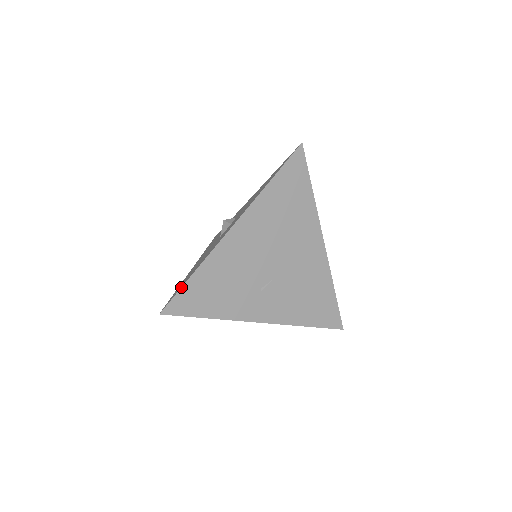
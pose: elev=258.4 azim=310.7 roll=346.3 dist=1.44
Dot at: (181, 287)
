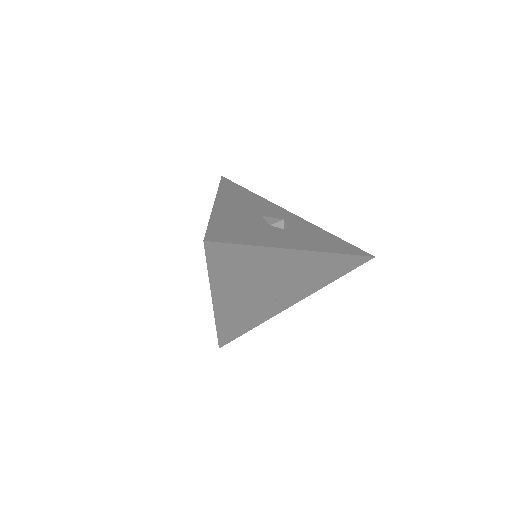
Dot at: (217, 337)
